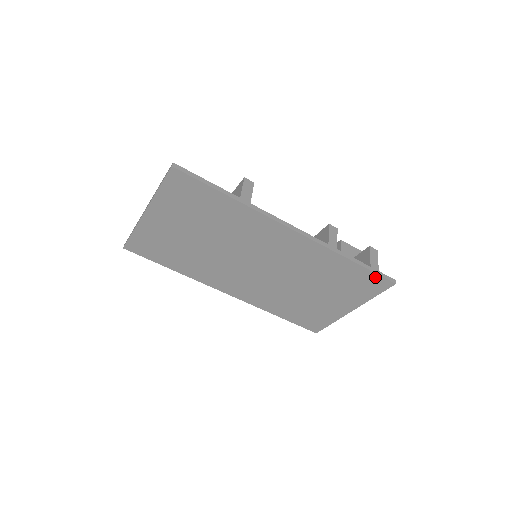
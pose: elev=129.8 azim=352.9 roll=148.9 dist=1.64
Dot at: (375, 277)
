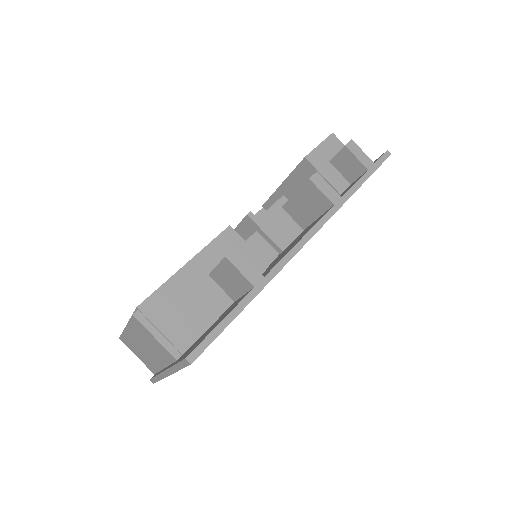
Dot at: occluded
